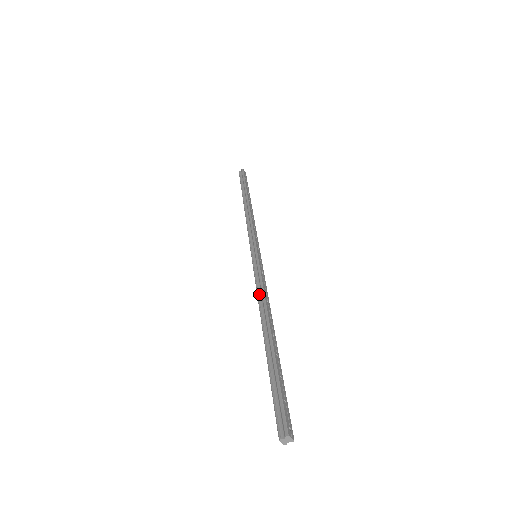
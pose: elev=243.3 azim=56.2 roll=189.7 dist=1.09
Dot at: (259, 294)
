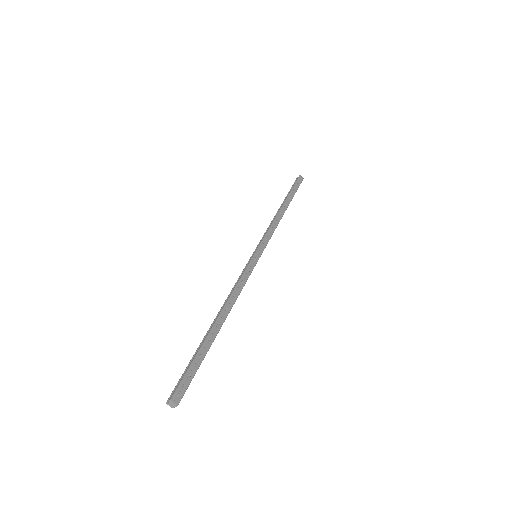
Dot at: (233, 289)
